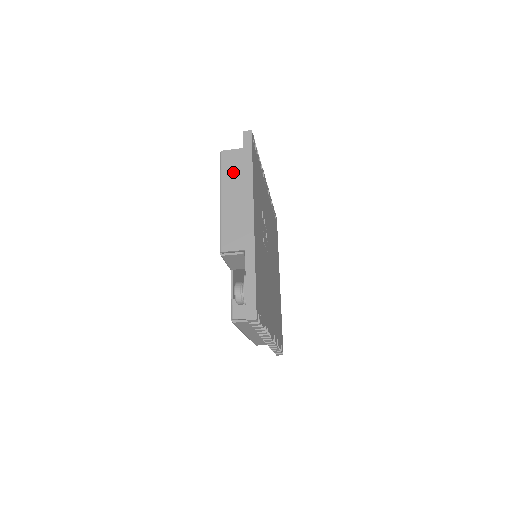
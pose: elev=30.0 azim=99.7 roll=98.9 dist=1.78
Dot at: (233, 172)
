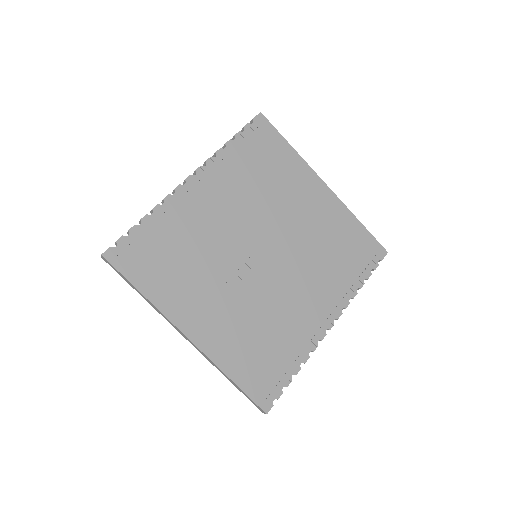
Dot at: occluded
